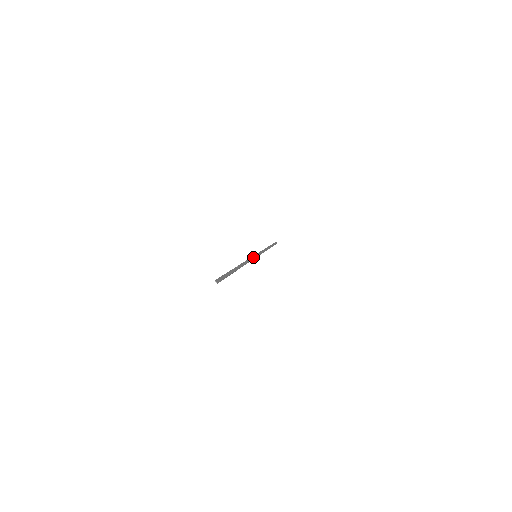
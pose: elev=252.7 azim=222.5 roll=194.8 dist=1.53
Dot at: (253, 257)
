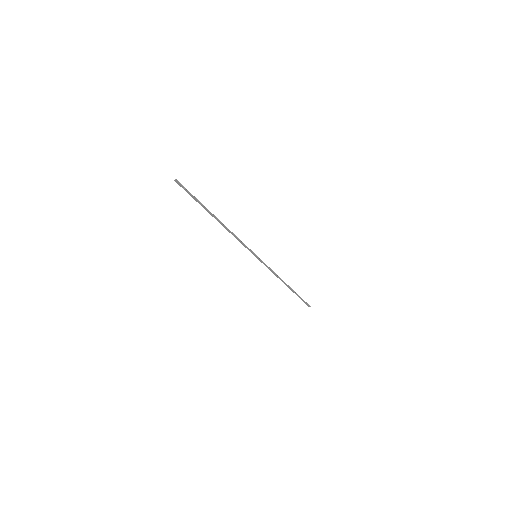
Dot at: (249, 250)
